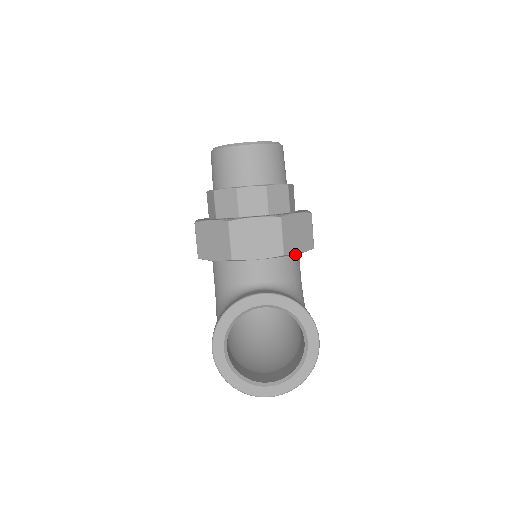
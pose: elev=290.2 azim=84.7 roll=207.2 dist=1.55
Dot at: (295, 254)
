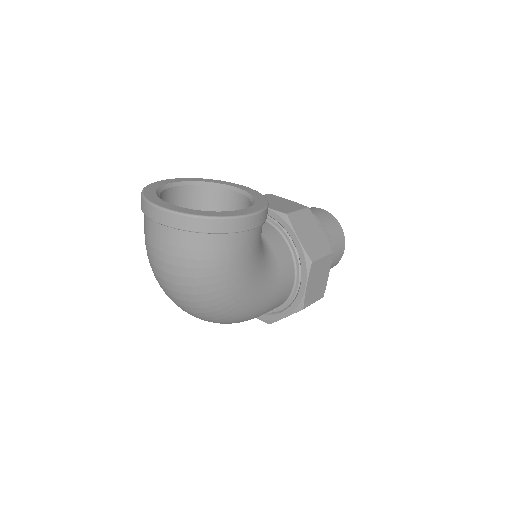
Dot at: (294, 232)
